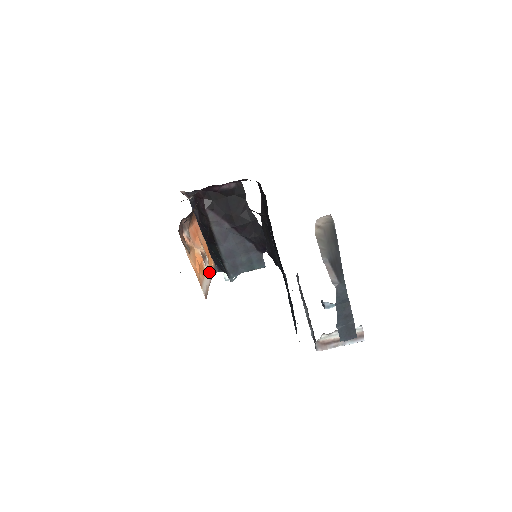
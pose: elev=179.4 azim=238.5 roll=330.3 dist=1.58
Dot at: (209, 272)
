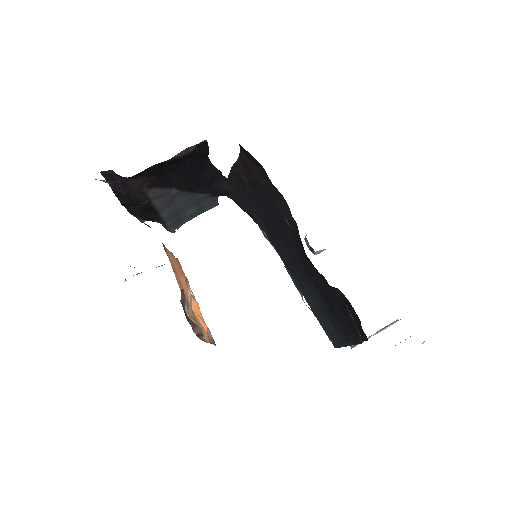
Dot at: (192, 293)
